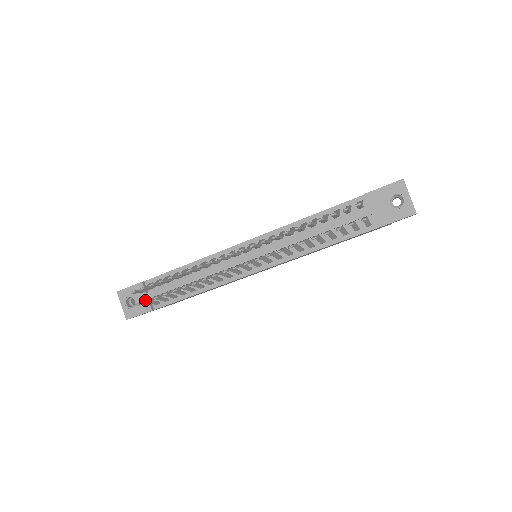
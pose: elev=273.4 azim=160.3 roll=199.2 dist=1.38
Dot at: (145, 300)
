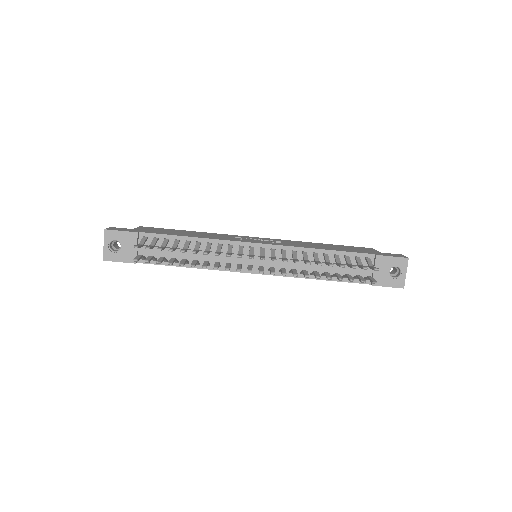
Dot at: (146, 260)
